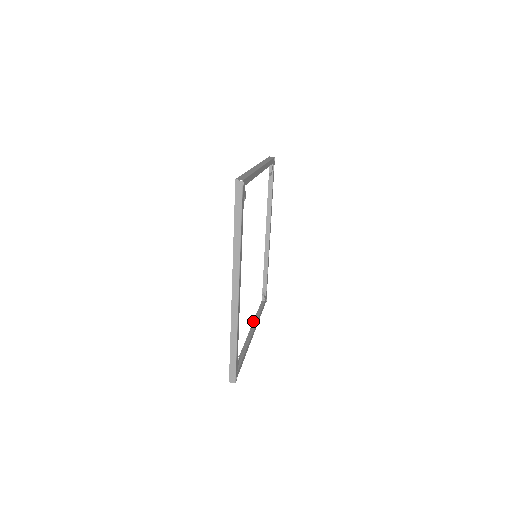
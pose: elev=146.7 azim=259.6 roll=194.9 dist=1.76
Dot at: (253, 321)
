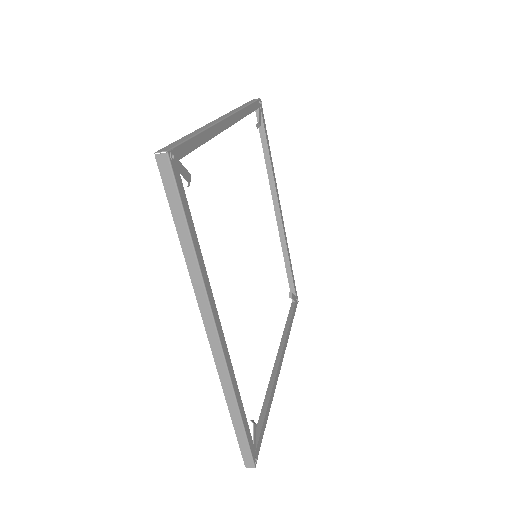
Dot at: (281, 339)
